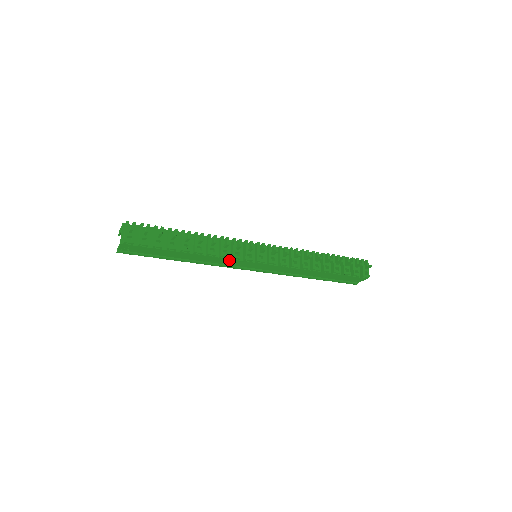
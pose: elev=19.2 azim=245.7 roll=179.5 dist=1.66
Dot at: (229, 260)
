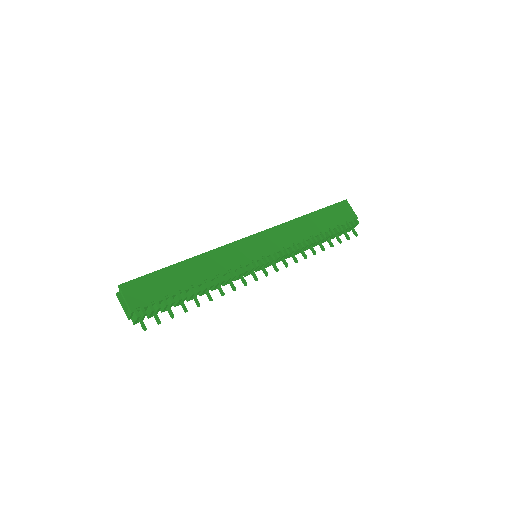
Dot at: occluded
